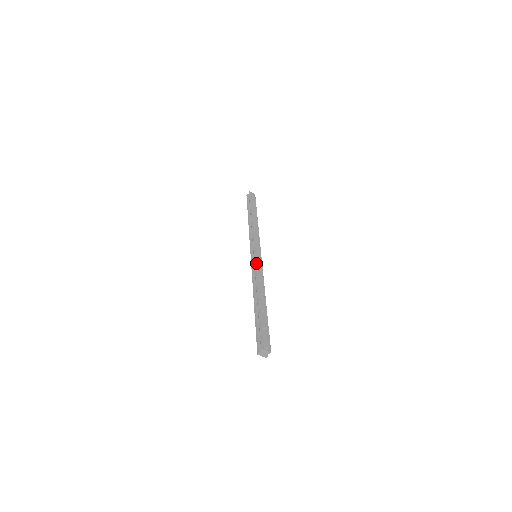
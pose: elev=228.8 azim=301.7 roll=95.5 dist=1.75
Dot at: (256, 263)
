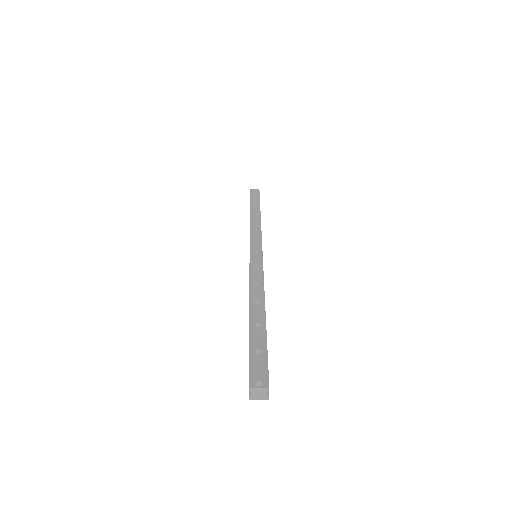
Dot at: (251, 264)
